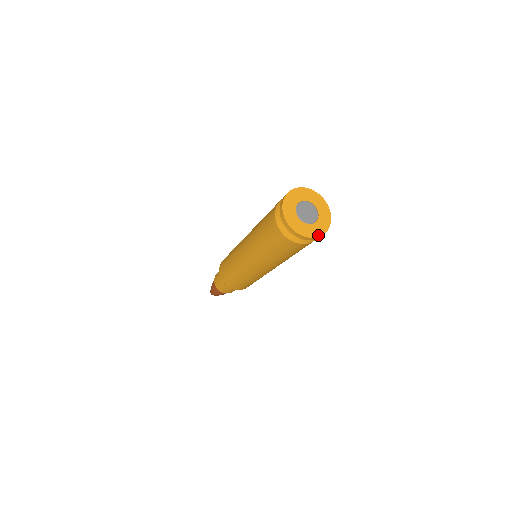
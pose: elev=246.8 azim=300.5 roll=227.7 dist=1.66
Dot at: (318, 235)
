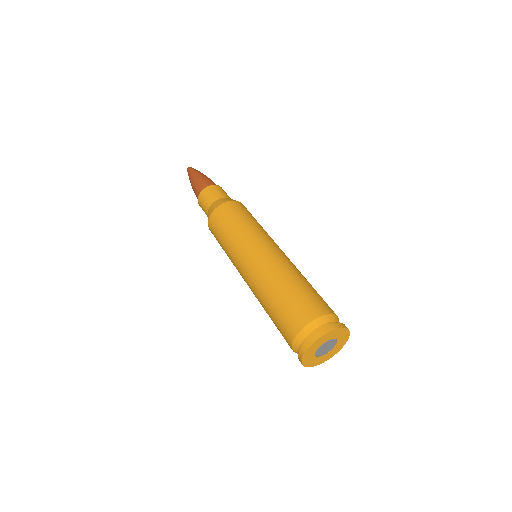
Dot at: (317, 364)
